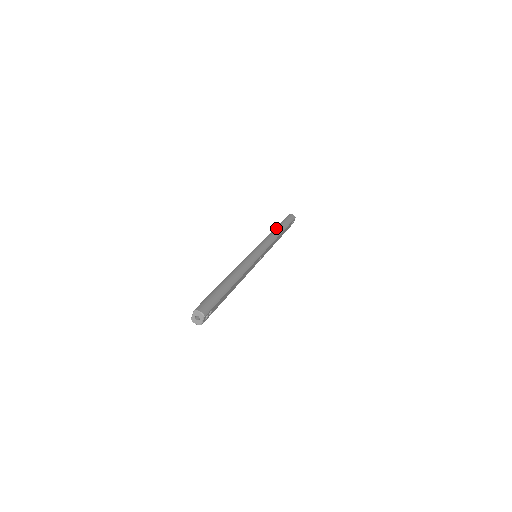
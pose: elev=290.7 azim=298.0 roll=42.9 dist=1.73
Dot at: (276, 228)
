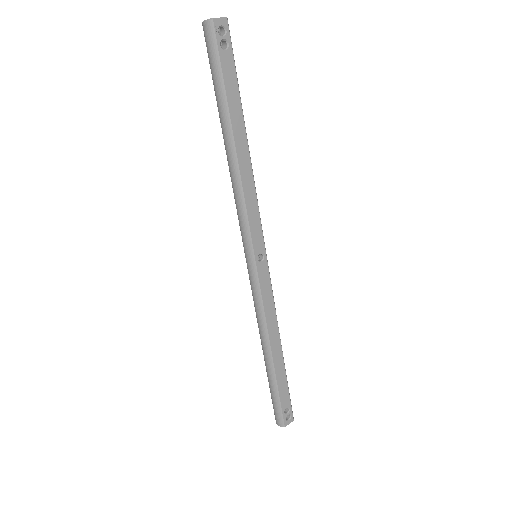
Dot at: occluded
